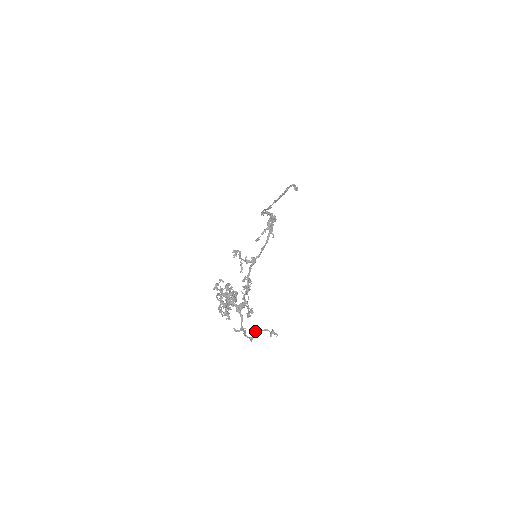
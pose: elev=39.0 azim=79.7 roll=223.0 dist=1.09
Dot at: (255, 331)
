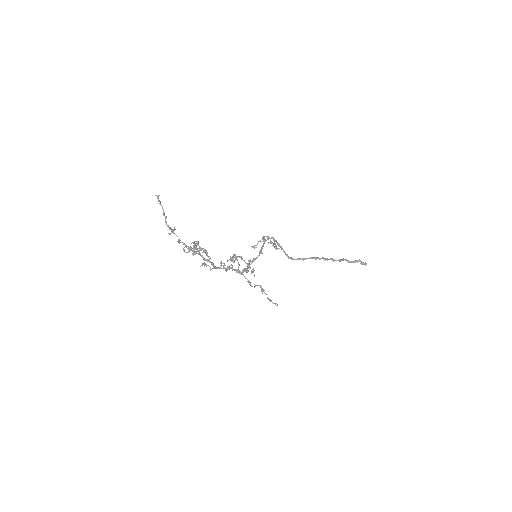
Dot at: (164, 214)
